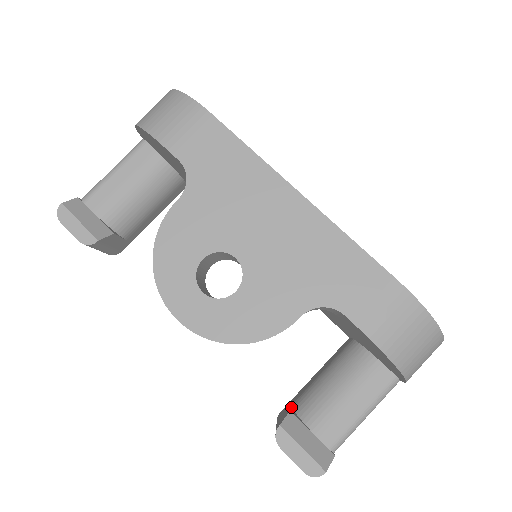
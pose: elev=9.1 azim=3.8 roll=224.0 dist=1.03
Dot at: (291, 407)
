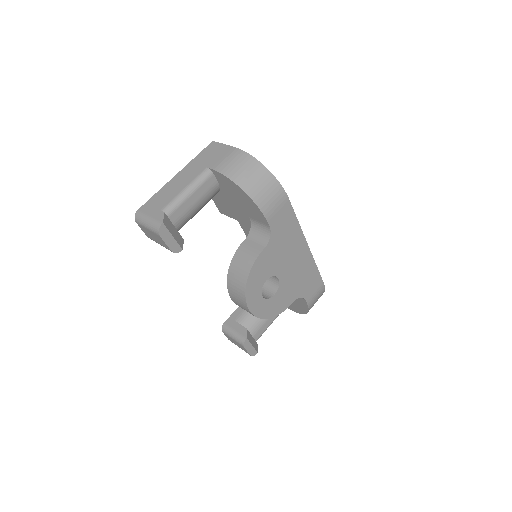
Dot at: (239, 323)
